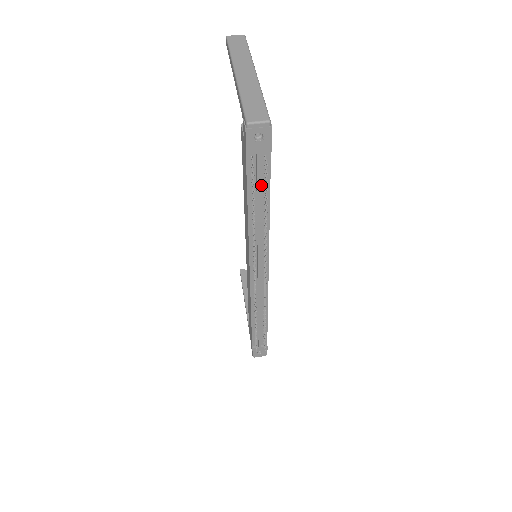
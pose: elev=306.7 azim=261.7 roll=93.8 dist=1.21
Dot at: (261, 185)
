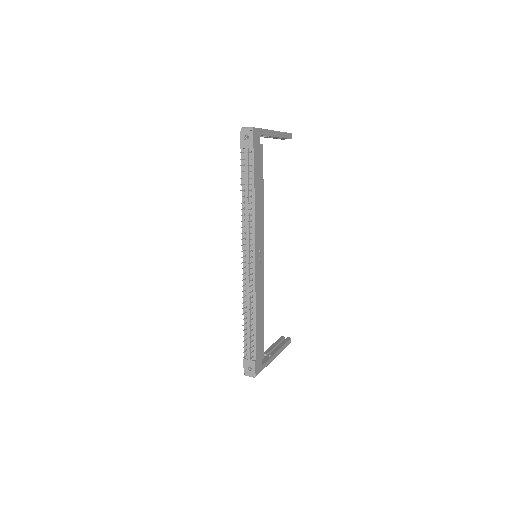
Dot at: (249, 174)
